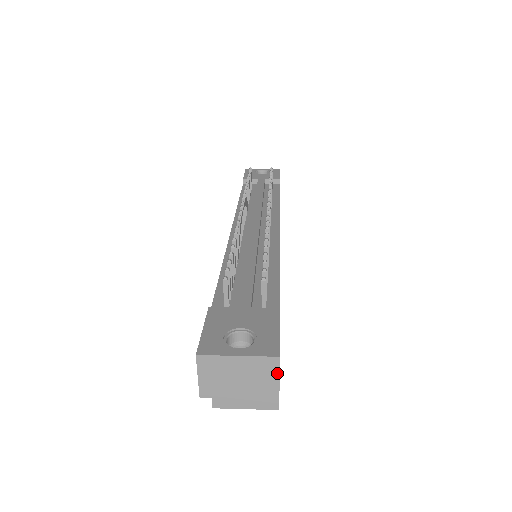
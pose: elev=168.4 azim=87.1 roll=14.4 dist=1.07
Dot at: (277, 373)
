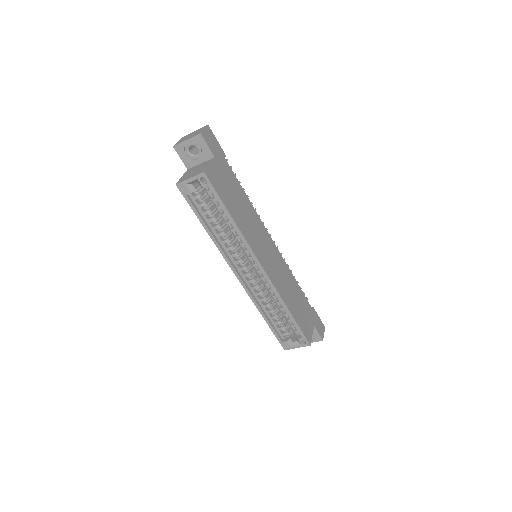
Dot at: (205, 128)
